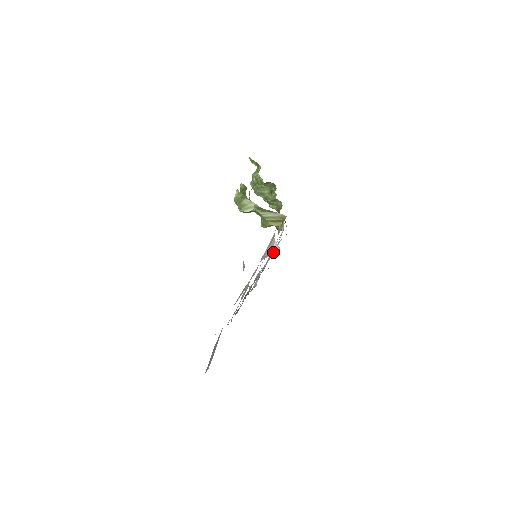
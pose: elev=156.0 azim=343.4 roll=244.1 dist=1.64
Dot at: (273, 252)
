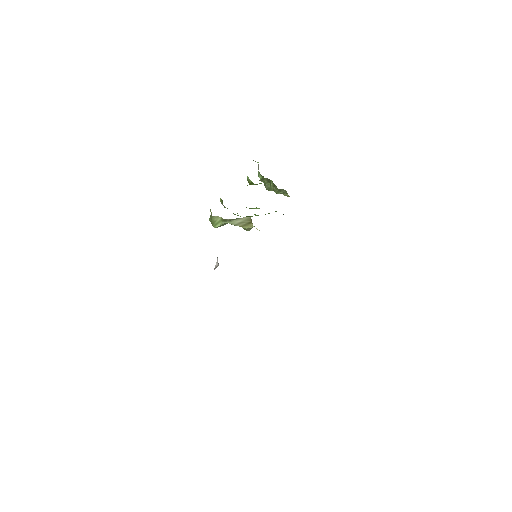
Dot at: (216, 265)
